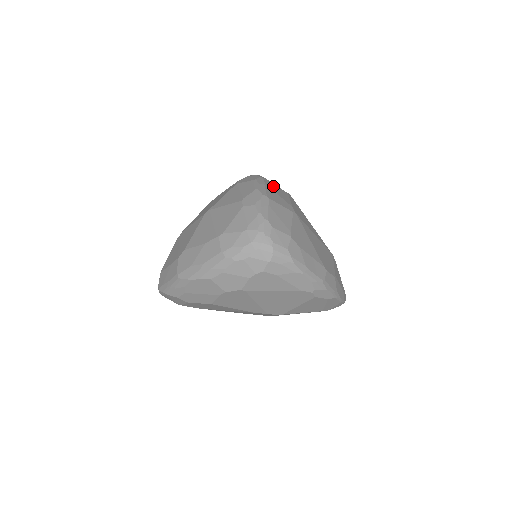
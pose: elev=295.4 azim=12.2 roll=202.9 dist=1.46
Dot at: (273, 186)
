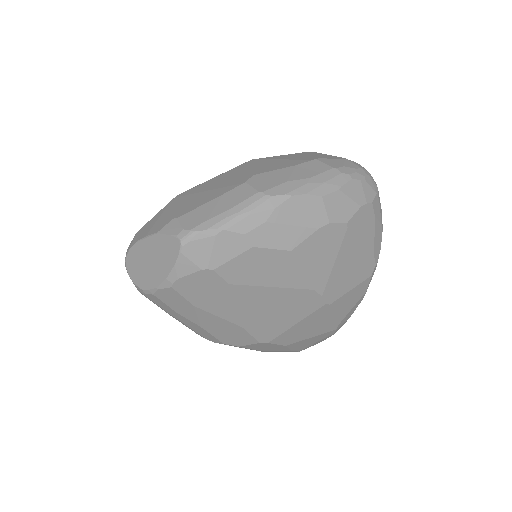
Dot at: occluded
